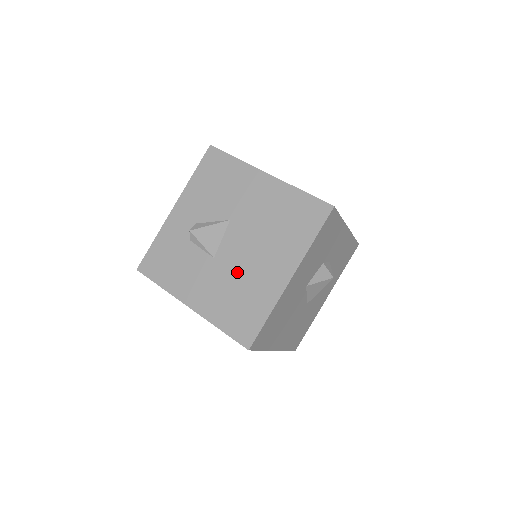
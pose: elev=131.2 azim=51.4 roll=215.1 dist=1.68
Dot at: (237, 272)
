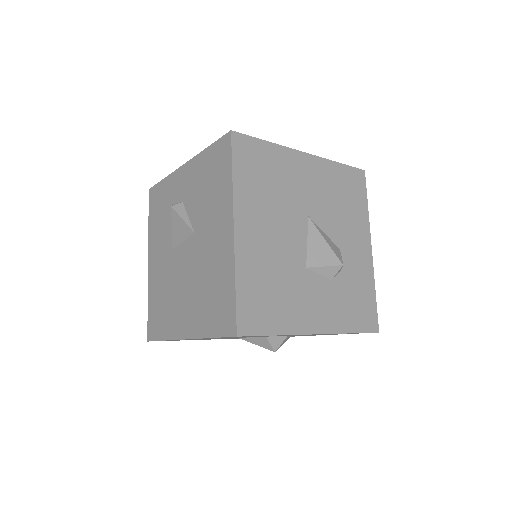
Dot at: (173, 282)
